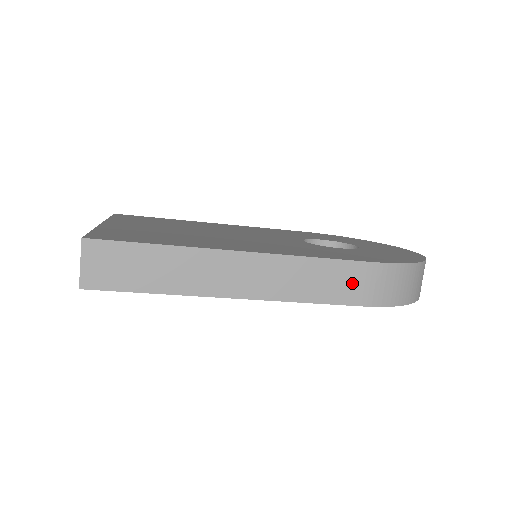
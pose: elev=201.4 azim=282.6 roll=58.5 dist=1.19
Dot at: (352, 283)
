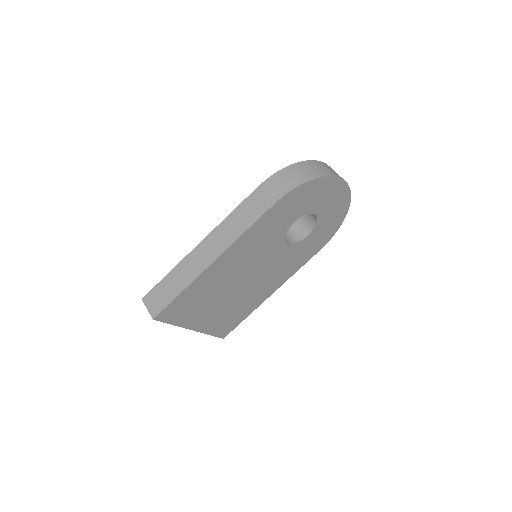
Dot at: (259, 202)
